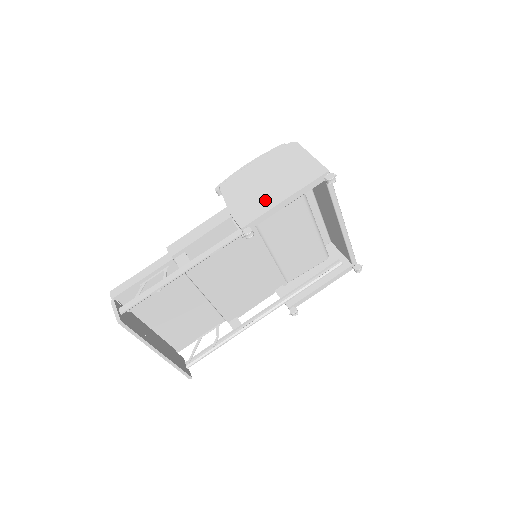
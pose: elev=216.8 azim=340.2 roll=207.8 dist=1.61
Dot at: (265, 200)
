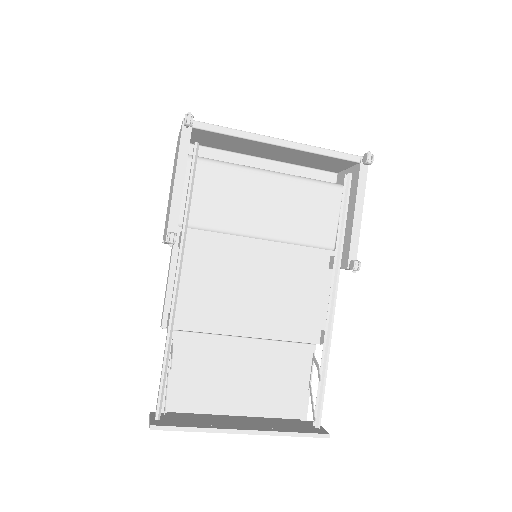
Dot at: occluded
